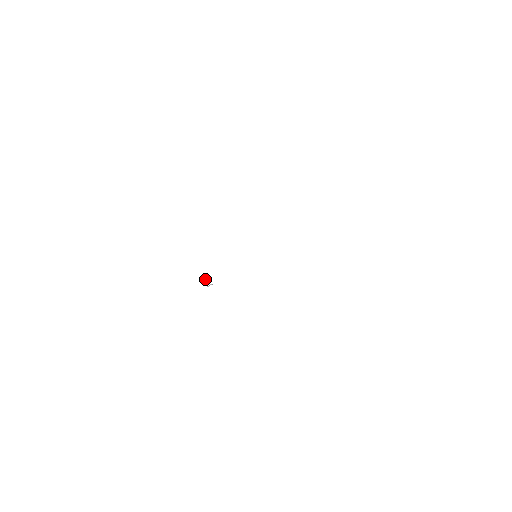
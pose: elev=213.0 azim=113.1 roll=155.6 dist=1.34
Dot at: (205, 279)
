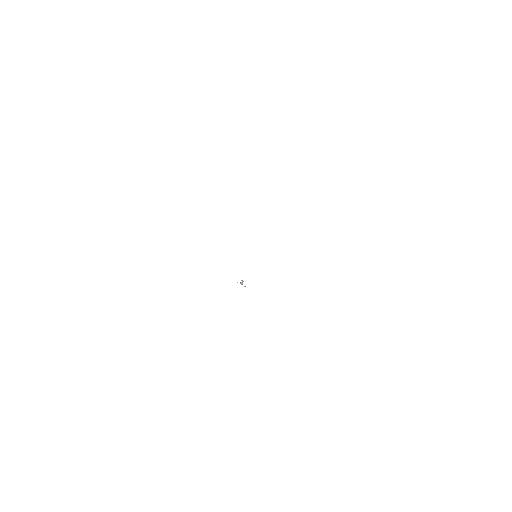
Dot at: (240, 282)
